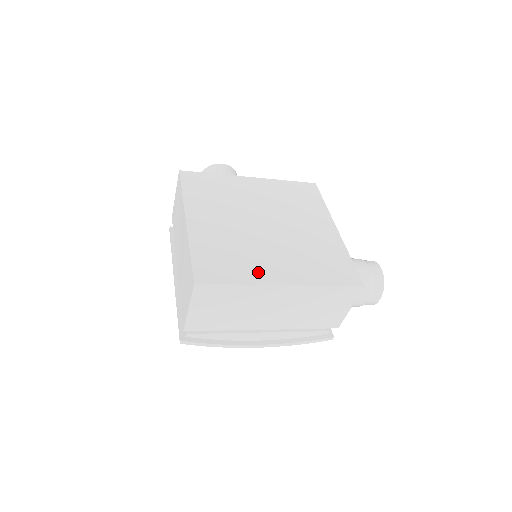
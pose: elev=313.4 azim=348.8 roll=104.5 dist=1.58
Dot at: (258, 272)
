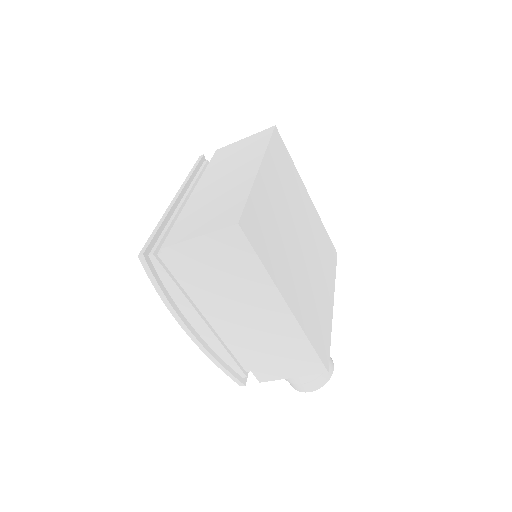
Dot at: (280, 273)
